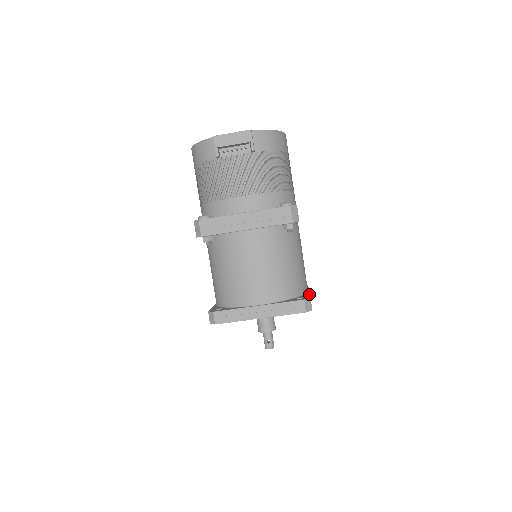
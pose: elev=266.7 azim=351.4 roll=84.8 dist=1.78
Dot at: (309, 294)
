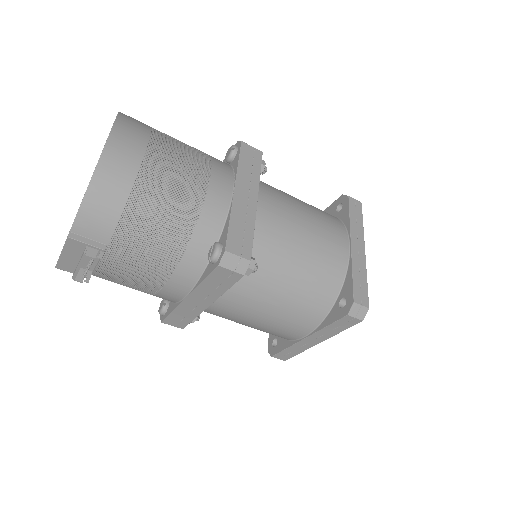
Dot at: (351, 276)
